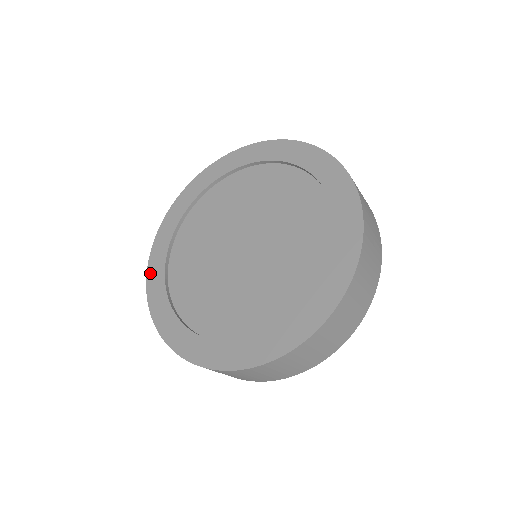
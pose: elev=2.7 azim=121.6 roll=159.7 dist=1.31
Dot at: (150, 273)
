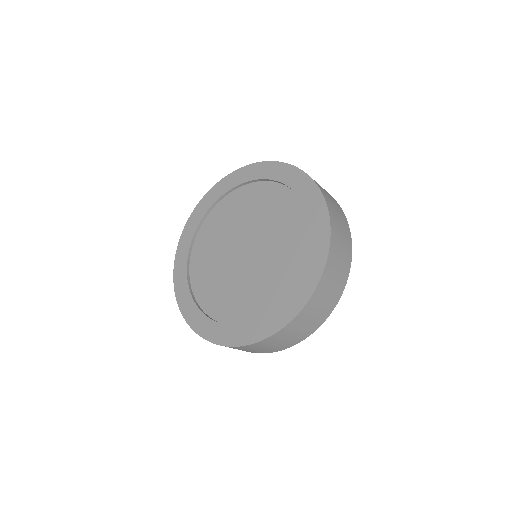
Dot at: (177, 289)
